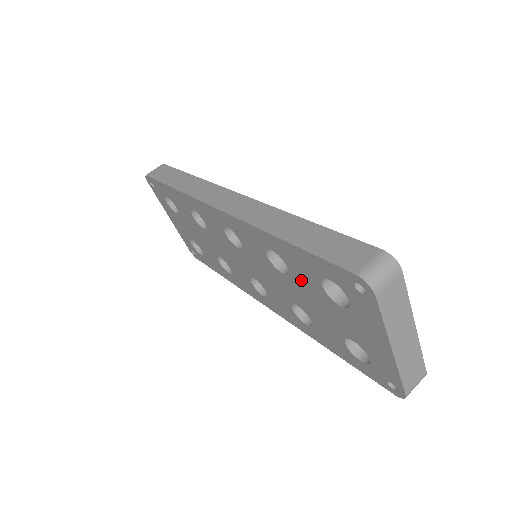
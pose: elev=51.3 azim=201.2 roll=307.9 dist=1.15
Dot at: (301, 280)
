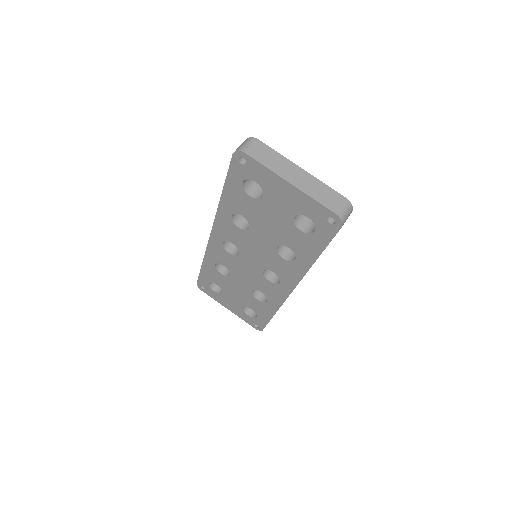
Dot at: (250, 213)
